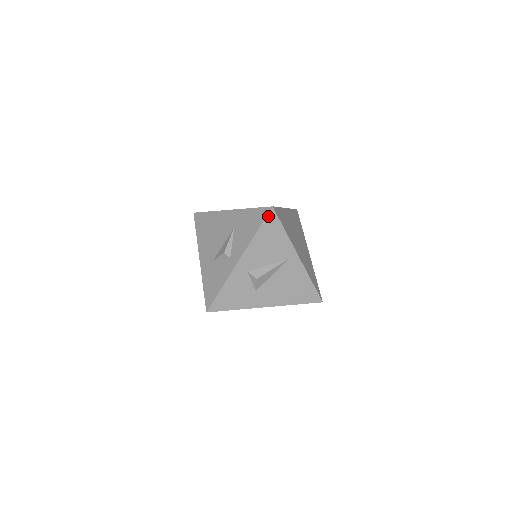
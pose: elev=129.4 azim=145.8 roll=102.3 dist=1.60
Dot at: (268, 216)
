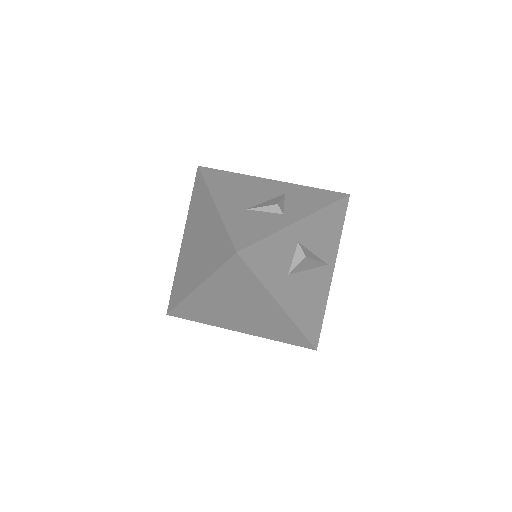
Dot at: (343, 200)
